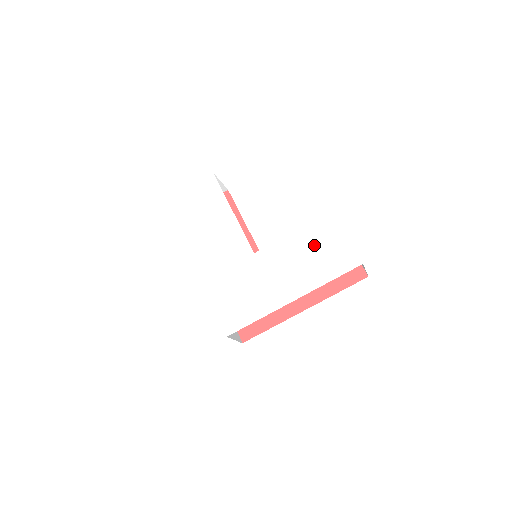
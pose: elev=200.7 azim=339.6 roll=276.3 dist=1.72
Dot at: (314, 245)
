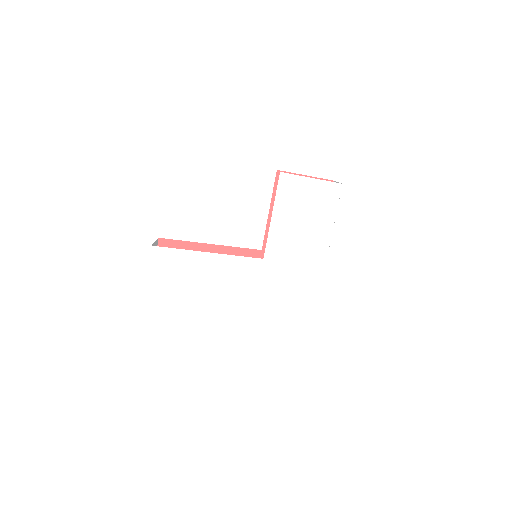
Dot at: (297, 208)
